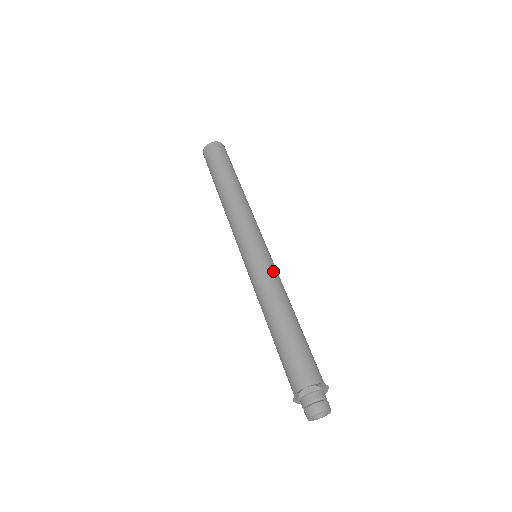
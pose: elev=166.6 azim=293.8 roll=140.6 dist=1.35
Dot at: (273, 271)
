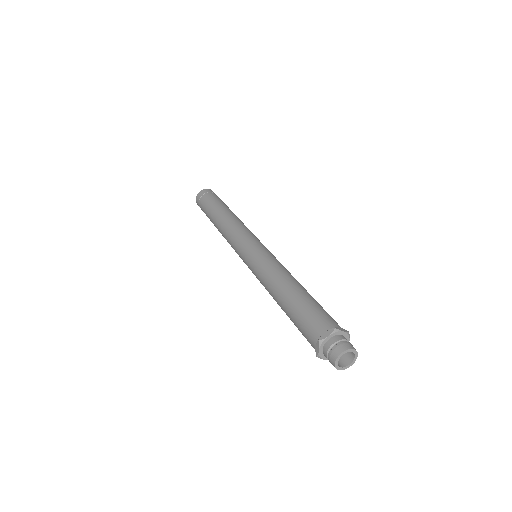
Dot at: (272, 258)
